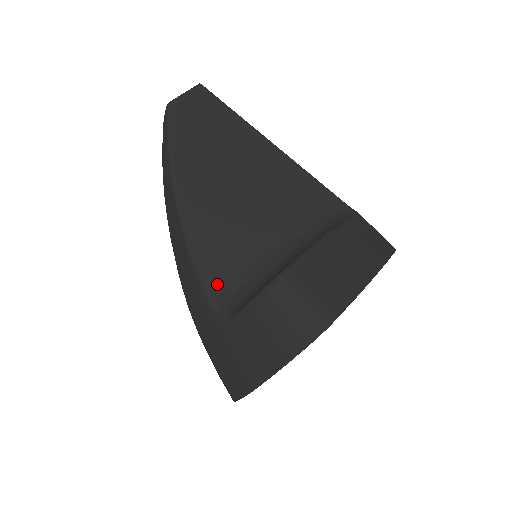
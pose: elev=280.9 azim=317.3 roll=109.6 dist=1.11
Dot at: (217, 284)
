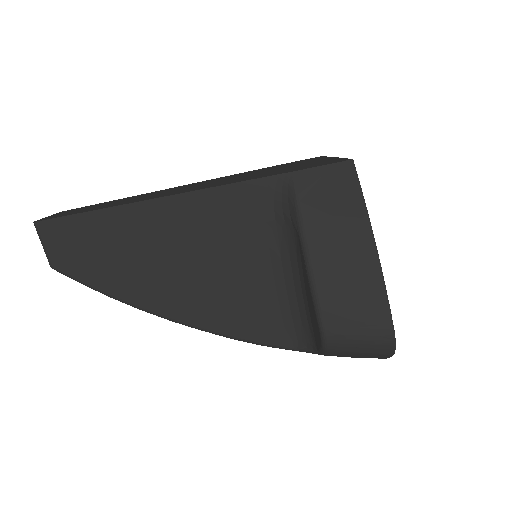
Dot at: (277, 338)
